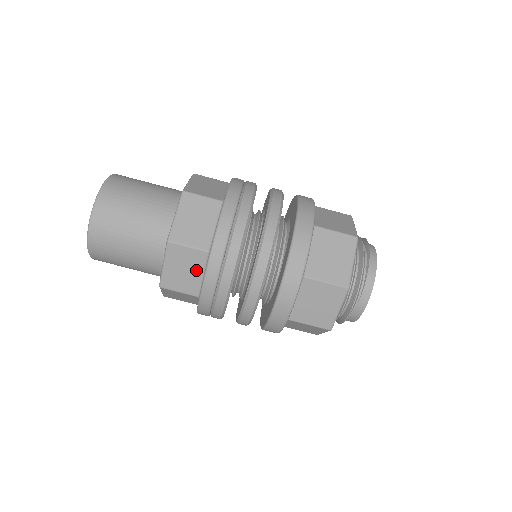
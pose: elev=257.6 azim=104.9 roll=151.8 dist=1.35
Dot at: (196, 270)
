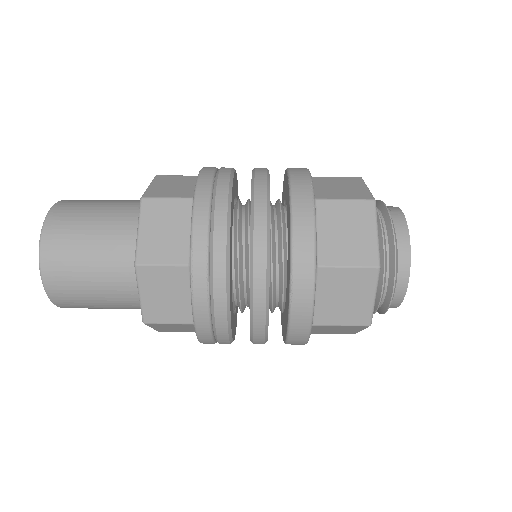
Dot at: (188, 184)
